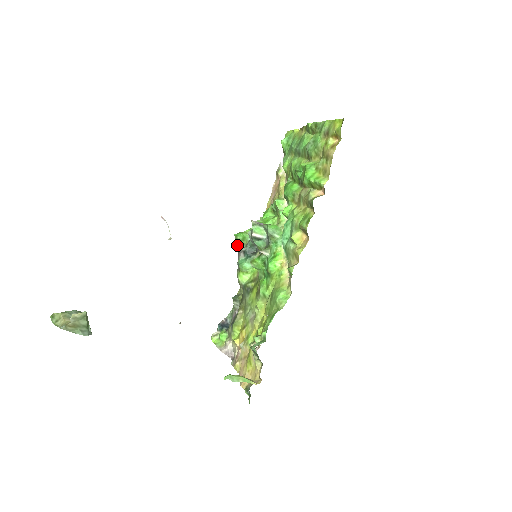
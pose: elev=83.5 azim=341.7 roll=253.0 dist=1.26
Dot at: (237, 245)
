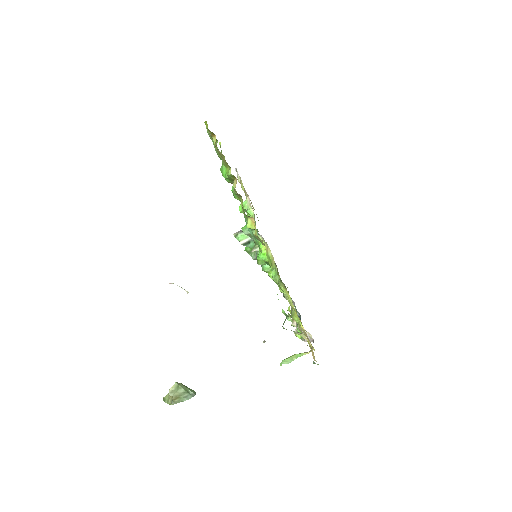
Dot at: (252, 256)
